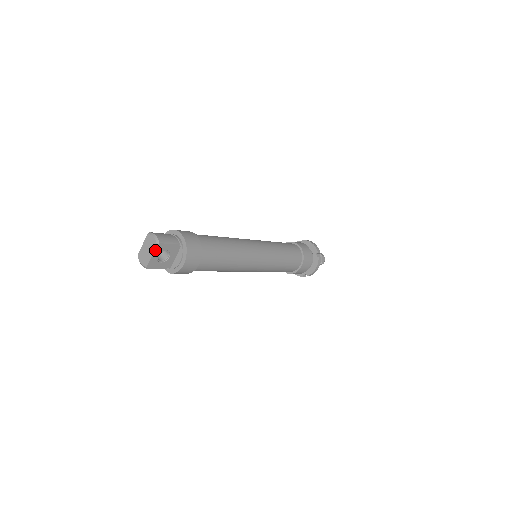
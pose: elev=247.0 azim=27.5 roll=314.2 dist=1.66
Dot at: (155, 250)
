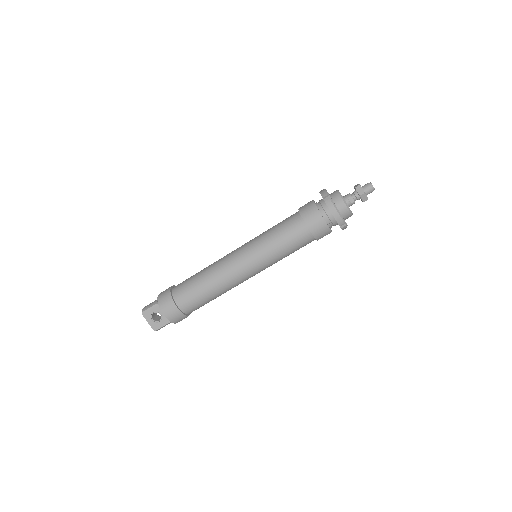
Dot at: (145, 318)
